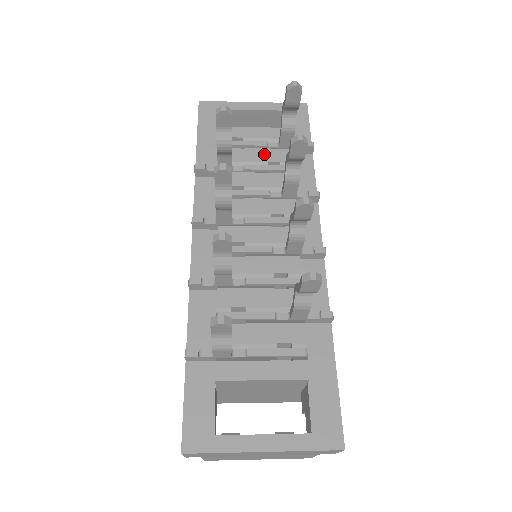
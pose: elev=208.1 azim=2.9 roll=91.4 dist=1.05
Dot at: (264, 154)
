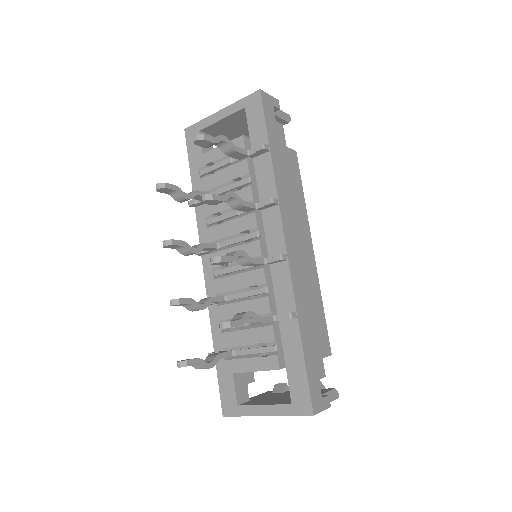
Dot at: (228, 173)
